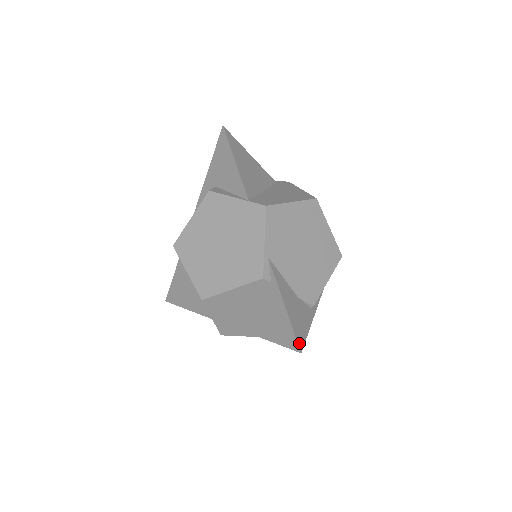
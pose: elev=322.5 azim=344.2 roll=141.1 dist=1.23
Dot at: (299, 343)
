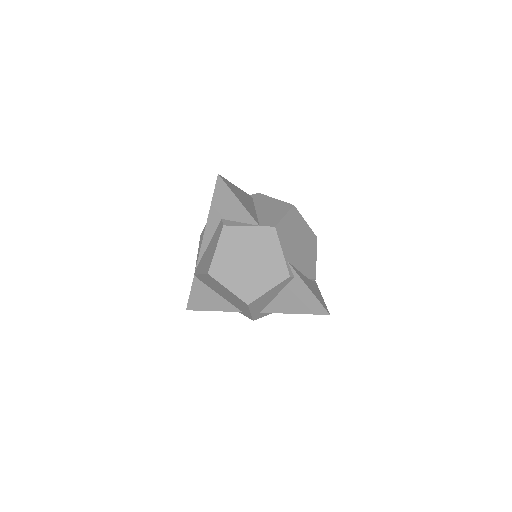
Dot at: (326, 309)
